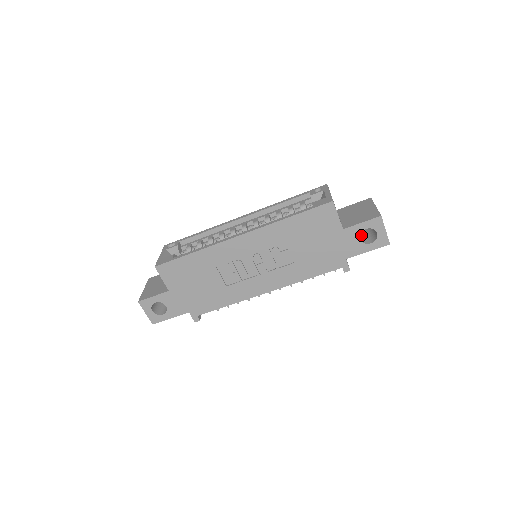
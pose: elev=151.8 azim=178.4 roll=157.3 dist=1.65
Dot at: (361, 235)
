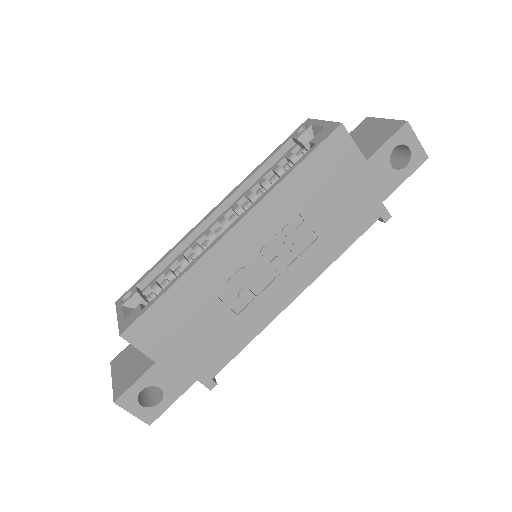
Dot at: occluded
